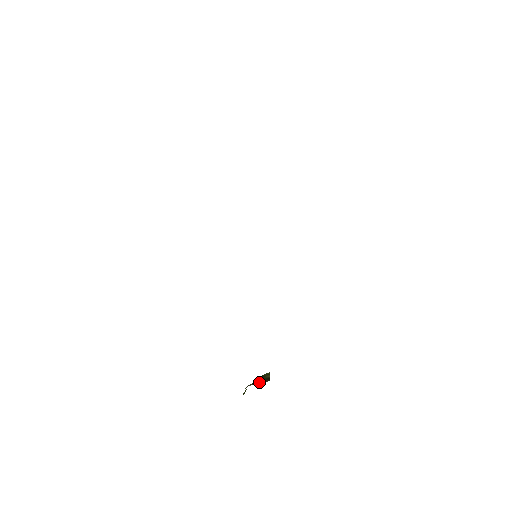
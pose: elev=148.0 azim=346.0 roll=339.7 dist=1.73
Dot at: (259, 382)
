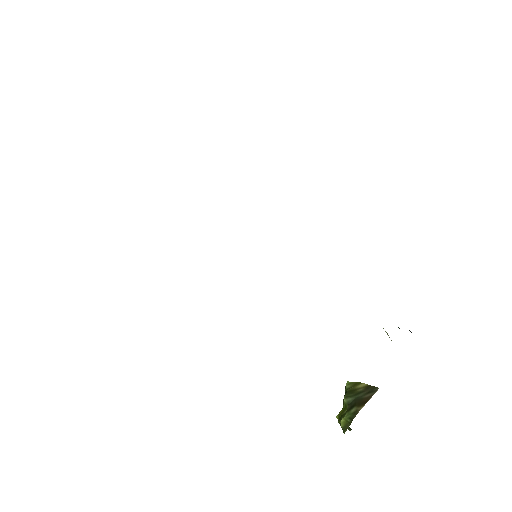
Dot at: (366, 399)
